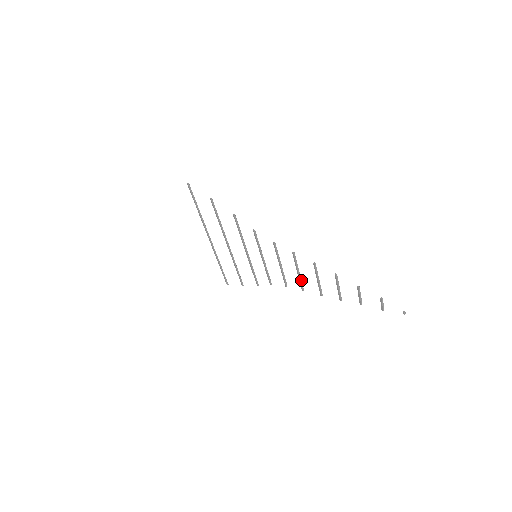
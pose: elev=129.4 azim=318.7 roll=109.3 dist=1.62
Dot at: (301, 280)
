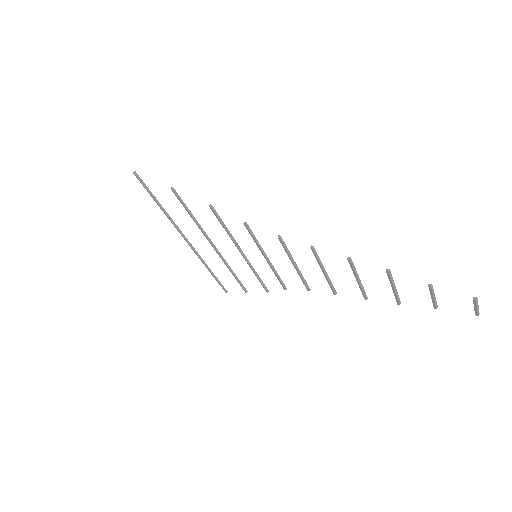
Dot at: (330, 281)
